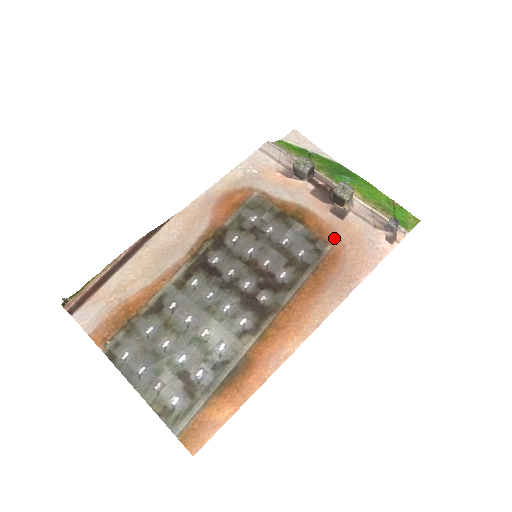
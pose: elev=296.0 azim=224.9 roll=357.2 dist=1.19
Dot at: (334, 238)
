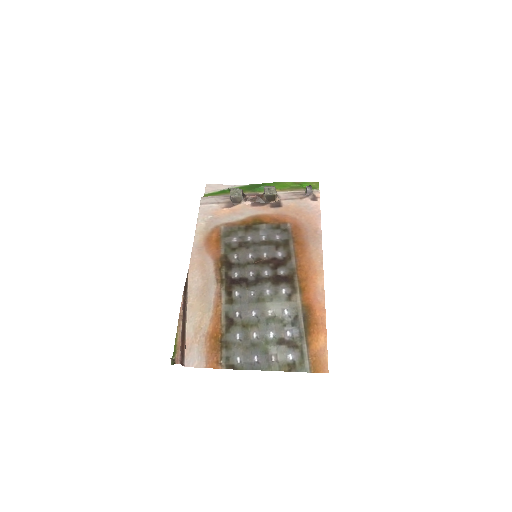
Dot at: (286, 218)
